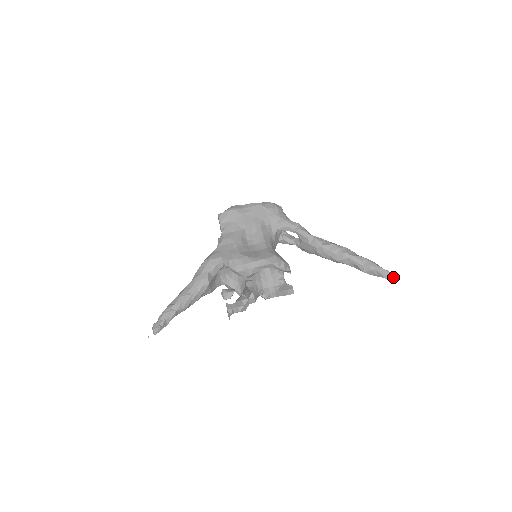
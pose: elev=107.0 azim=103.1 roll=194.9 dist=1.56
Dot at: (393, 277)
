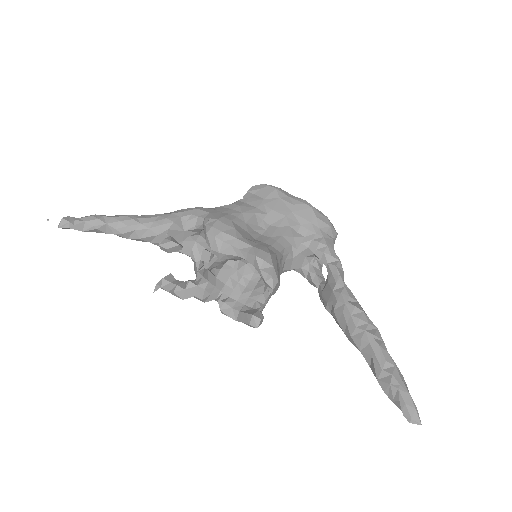
Dot at: (417, 421)
